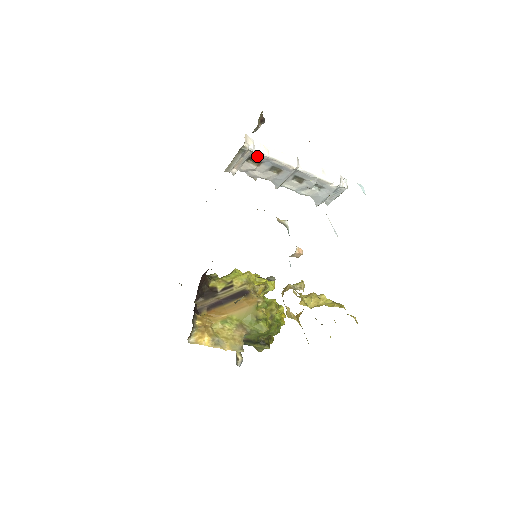
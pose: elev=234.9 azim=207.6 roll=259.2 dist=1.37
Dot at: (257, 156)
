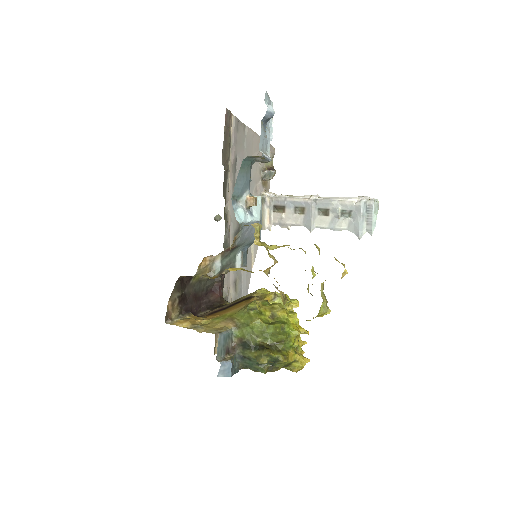
Dot at: (278, 201)
